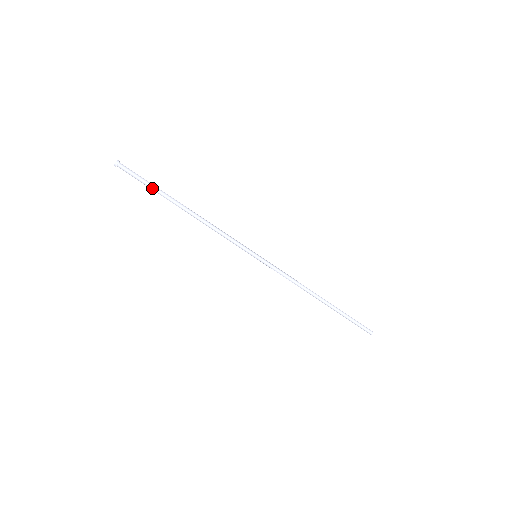
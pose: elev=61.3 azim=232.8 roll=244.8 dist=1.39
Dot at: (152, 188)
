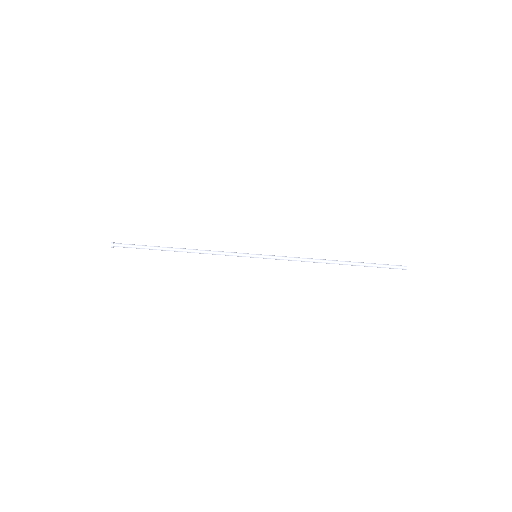
Dot at: (146, 246)
